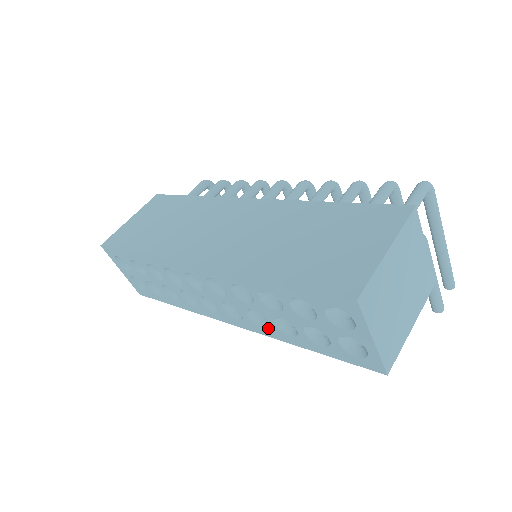
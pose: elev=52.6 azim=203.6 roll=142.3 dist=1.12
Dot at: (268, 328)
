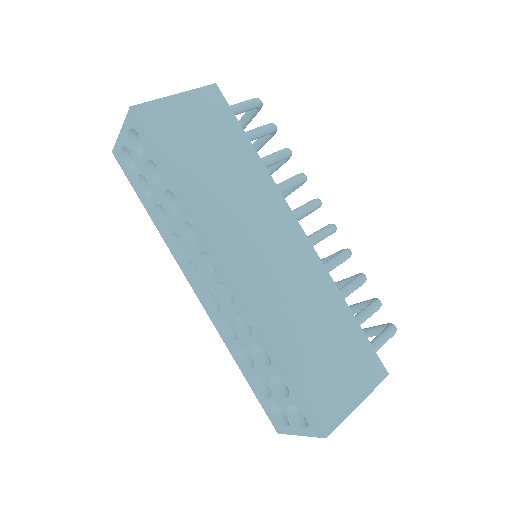
Dot at: (228, 338)
